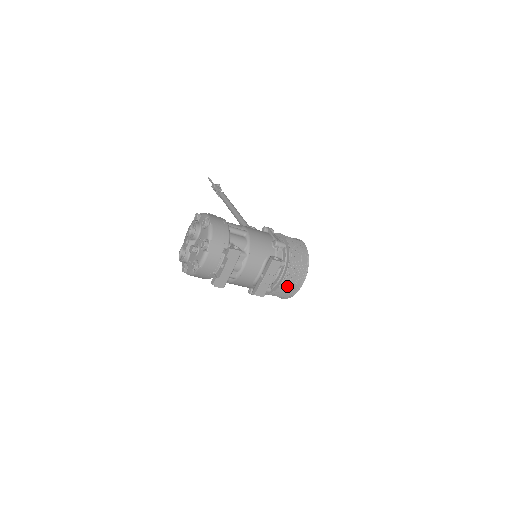
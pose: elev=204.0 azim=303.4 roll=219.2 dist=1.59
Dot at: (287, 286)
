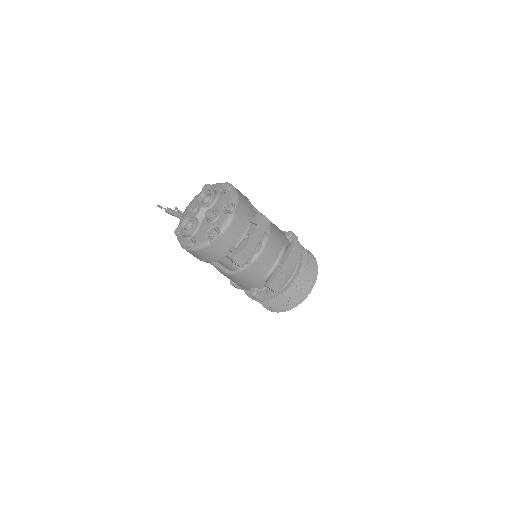
Dot at: (297, 288)
